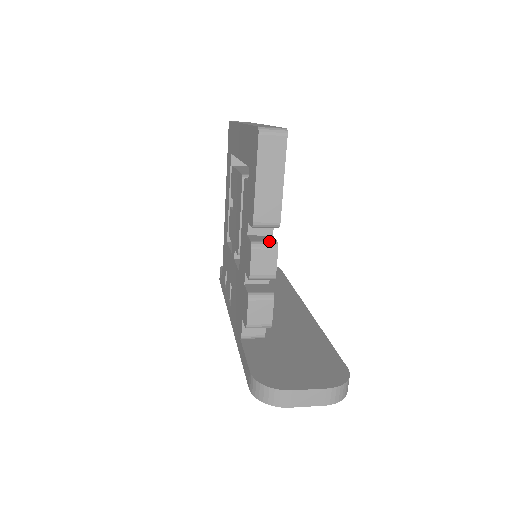
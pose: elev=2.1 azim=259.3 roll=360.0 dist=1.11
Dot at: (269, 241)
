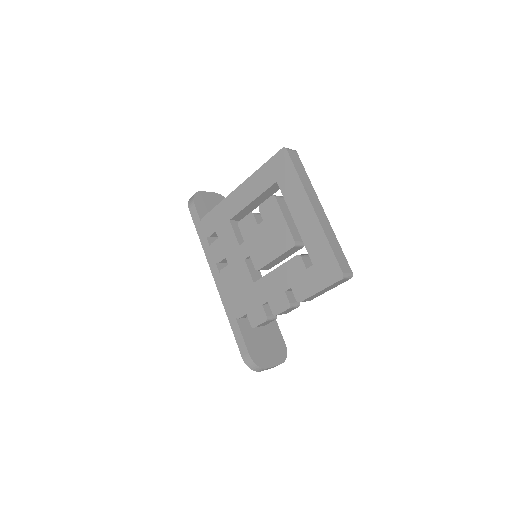
Dot at: (297, 303)
